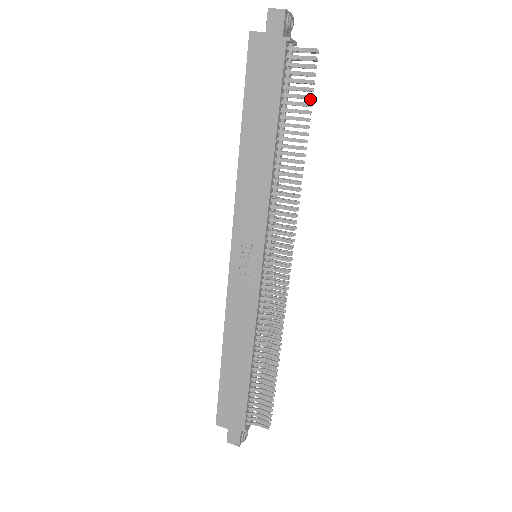
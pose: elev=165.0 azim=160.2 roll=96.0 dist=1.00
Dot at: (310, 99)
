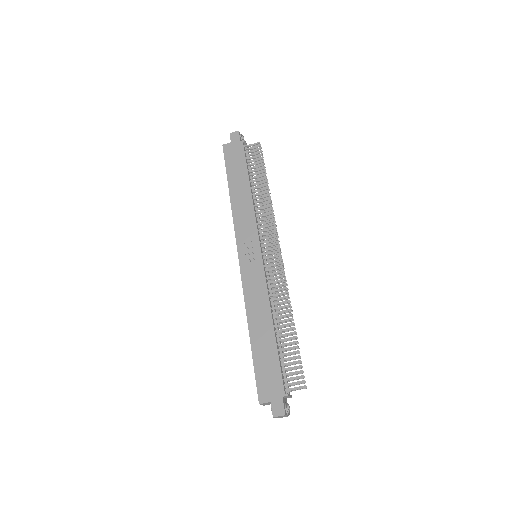
Dot at: (263, 164)
